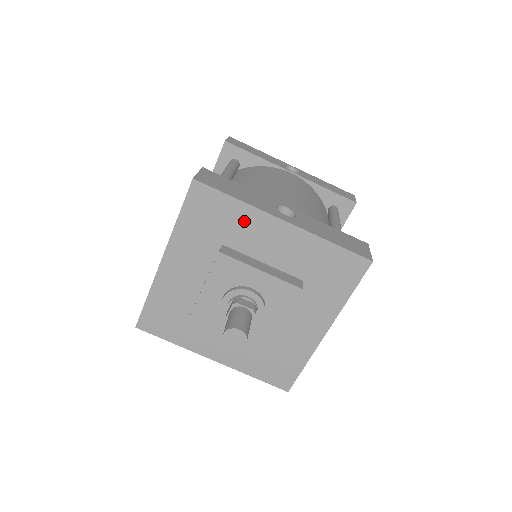
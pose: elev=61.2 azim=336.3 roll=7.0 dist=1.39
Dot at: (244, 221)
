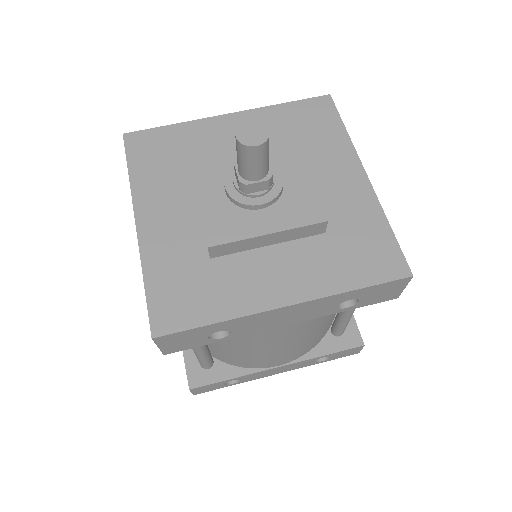
Dot at: (194, 135)
